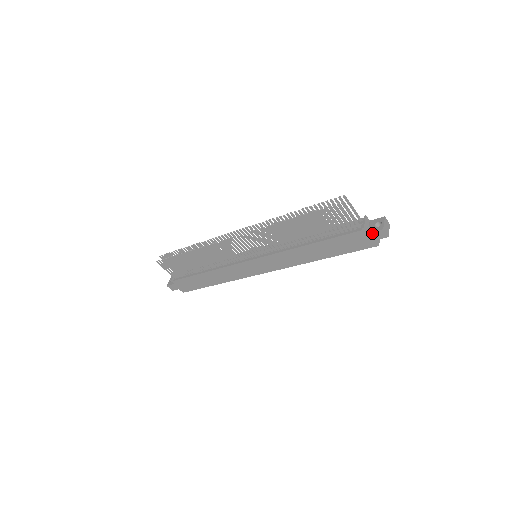
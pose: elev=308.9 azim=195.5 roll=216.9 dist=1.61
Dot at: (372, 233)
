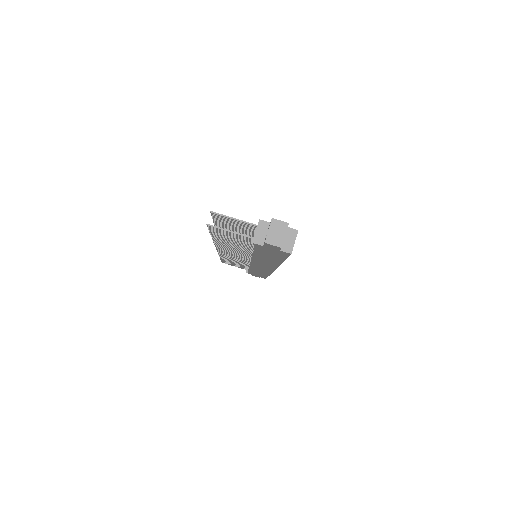
Dot at: (266, 246)
